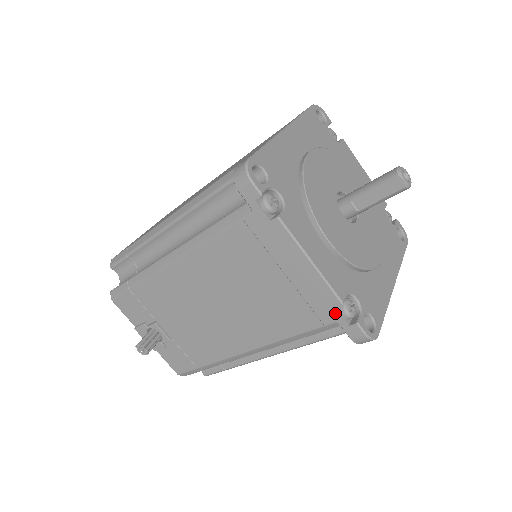
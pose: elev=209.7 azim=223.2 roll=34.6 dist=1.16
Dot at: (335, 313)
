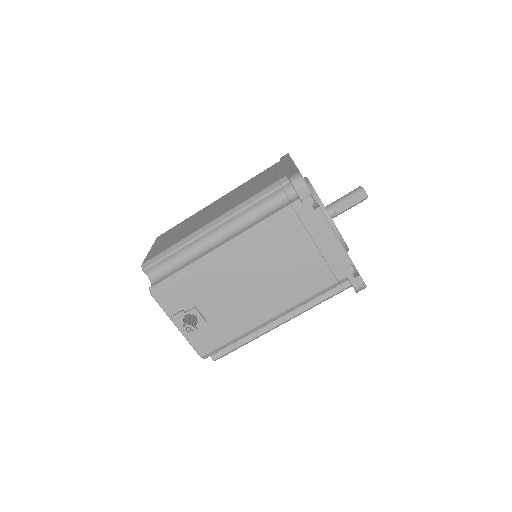
Dot at: (347, 270)
